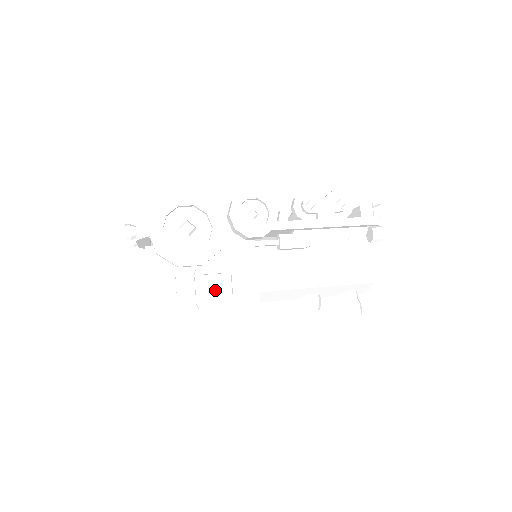
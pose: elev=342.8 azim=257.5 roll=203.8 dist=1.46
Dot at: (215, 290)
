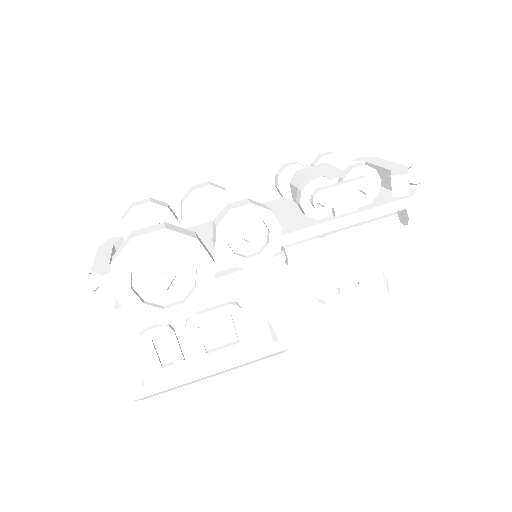
Dot at: (215, 335)
